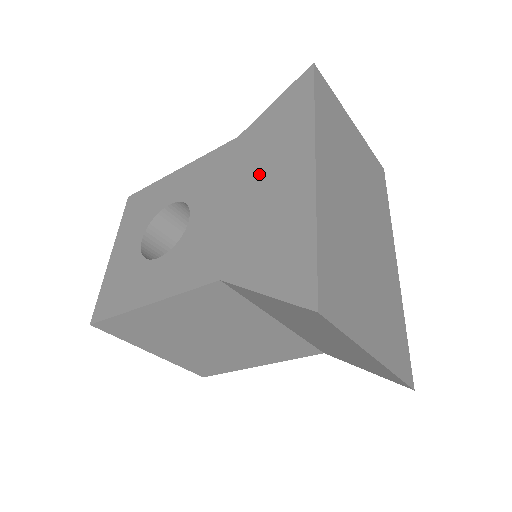
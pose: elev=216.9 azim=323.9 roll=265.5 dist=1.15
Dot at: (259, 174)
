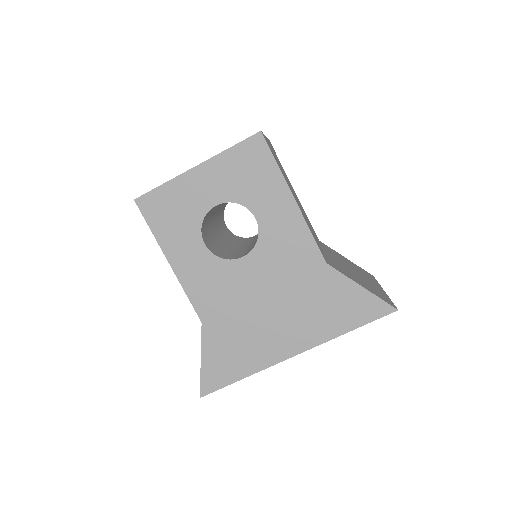
Dot at: (286, 311)
